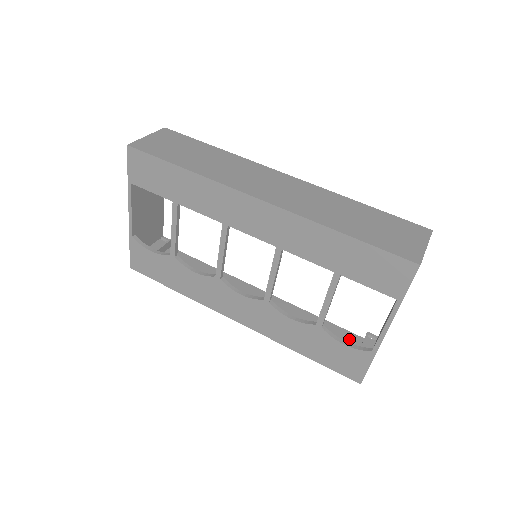
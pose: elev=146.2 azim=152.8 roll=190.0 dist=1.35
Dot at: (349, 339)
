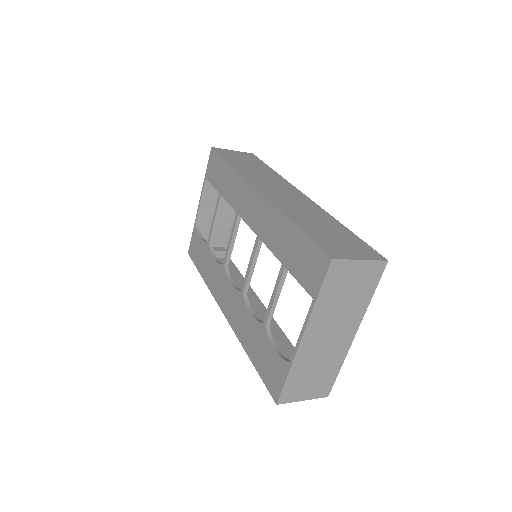
Dot at: occluded
